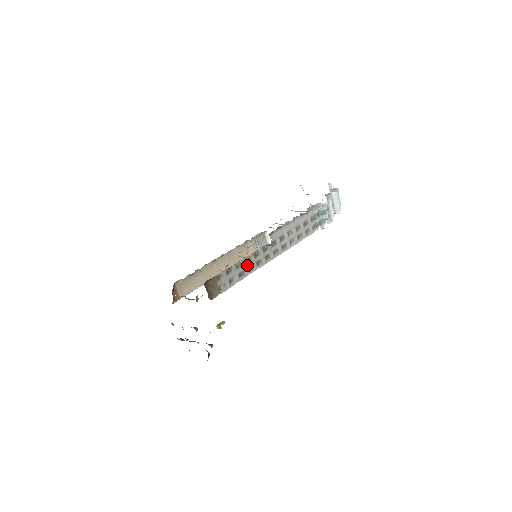
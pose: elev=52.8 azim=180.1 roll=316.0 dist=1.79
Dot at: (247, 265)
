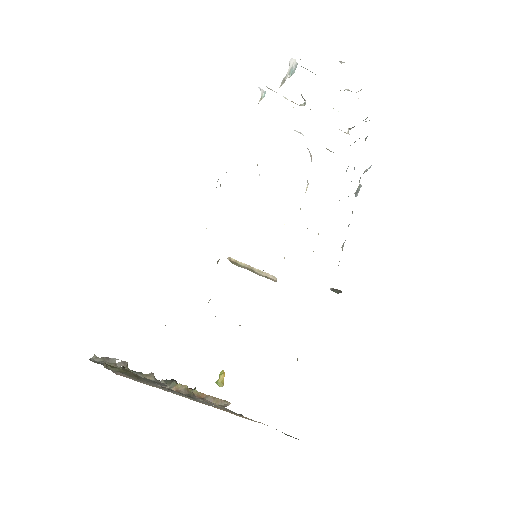
Dot at: occluded
